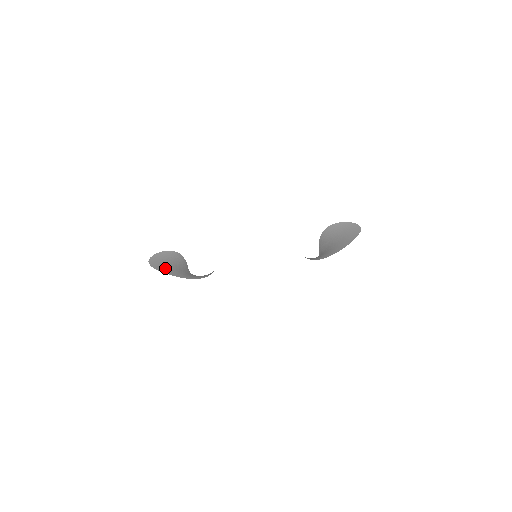
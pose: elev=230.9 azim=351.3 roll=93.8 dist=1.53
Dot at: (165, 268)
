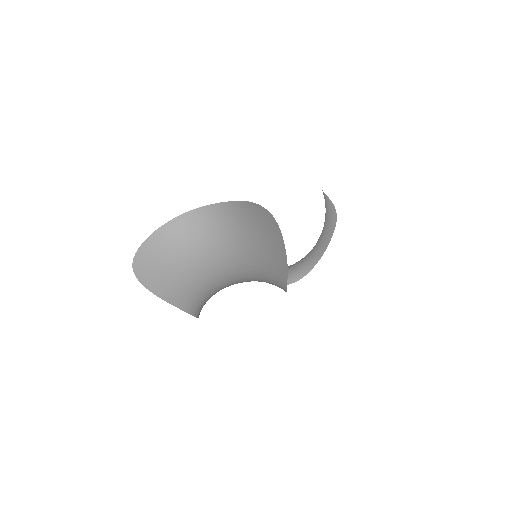
Dot at: (156, 274)
